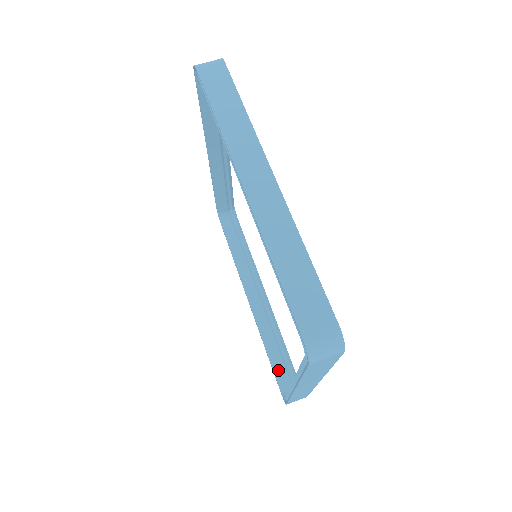
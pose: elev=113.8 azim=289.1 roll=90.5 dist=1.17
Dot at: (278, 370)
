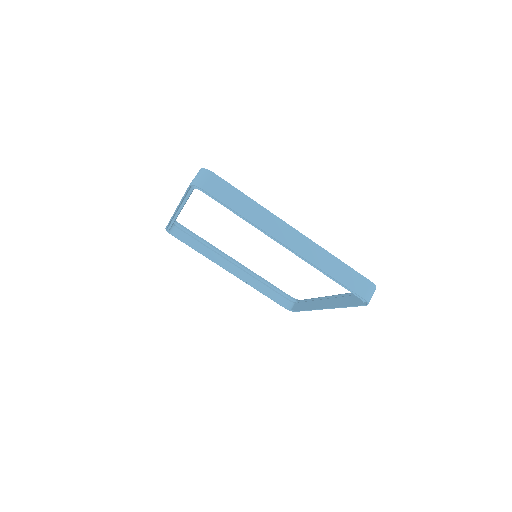
Dot at: (276, 298)
